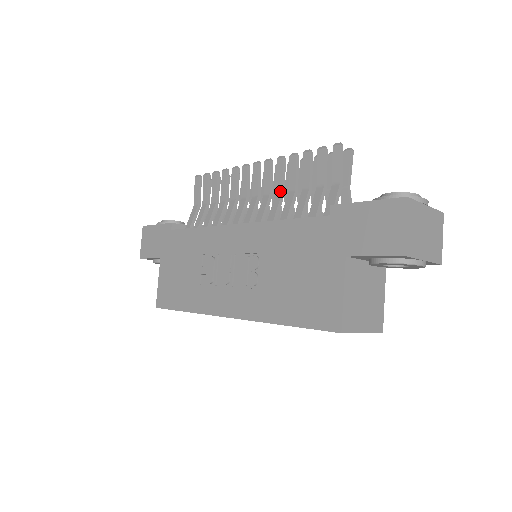
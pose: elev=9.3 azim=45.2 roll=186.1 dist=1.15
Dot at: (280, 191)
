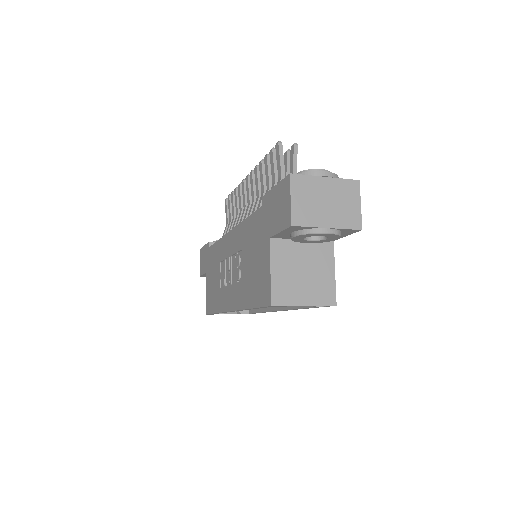
Dot at: (258, 195)
